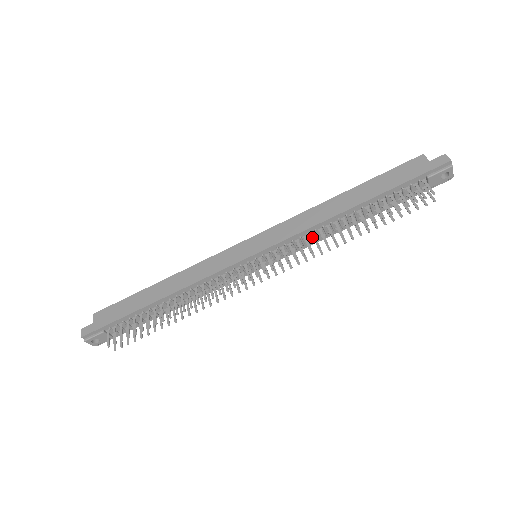
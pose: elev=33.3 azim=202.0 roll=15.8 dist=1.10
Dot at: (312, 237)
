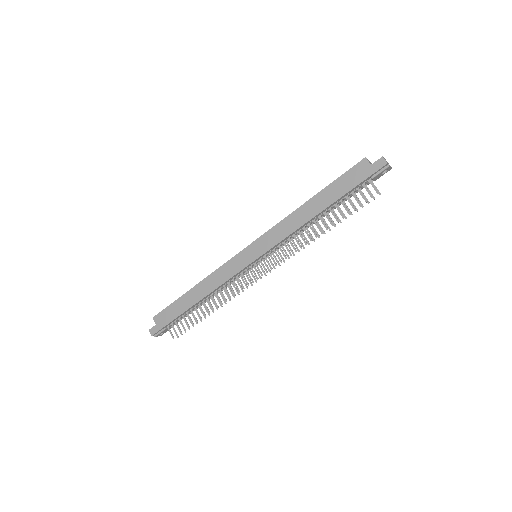
Dot at: occluded
